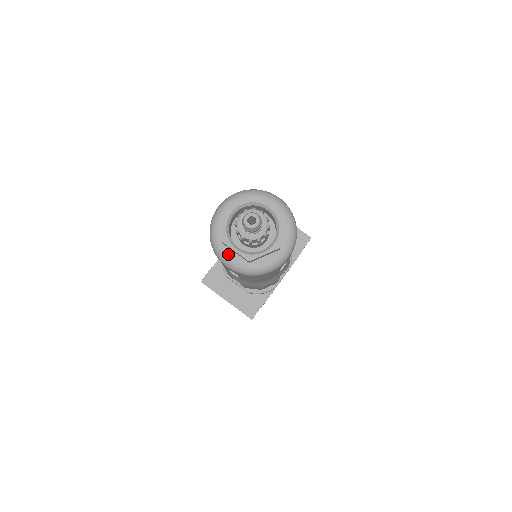
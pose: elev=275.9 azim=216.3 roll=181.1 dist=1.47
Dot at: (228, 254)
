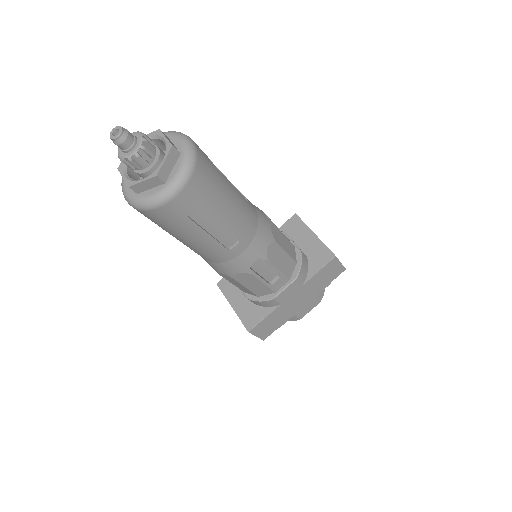
Dot at: (126, 185)
